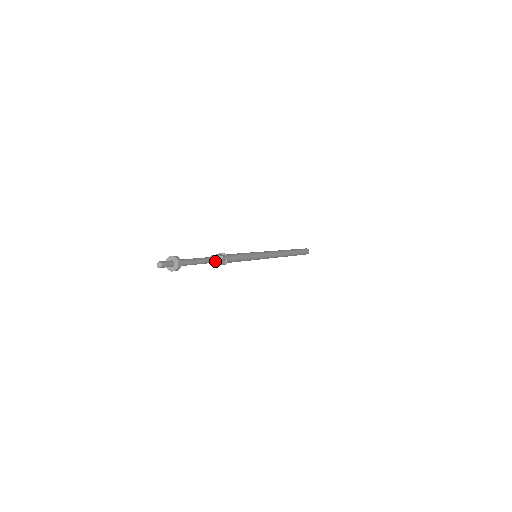
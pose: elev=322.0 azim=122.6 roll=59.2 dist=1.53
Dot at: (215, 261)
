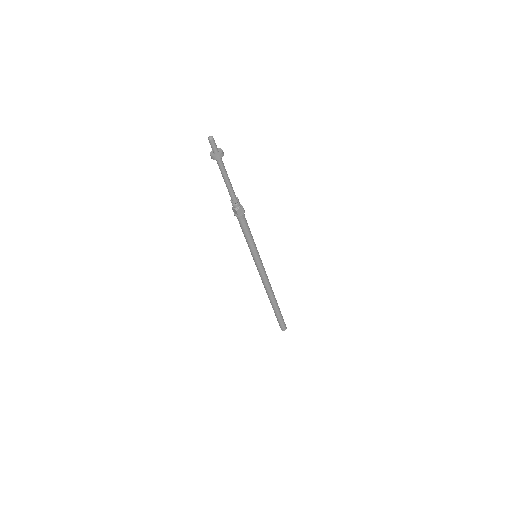
Dot at: (236, 200)
